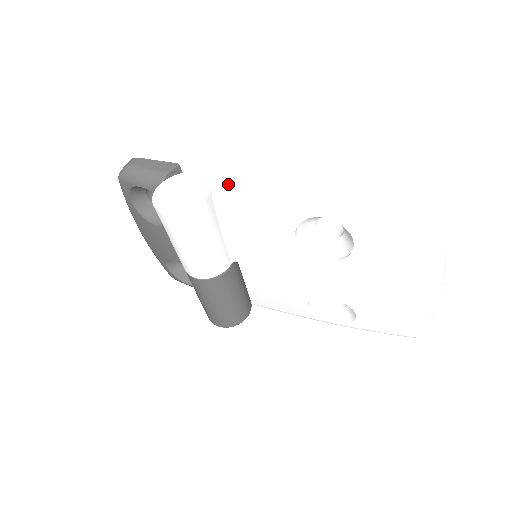
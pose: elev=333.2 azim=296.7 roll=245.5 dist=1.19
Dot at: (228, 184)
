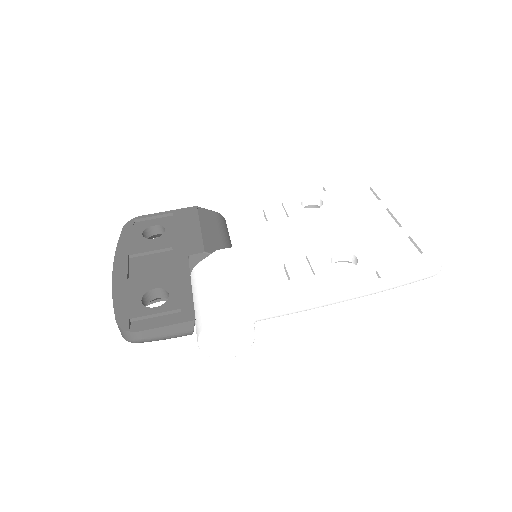
Dot at: (266, 318)
